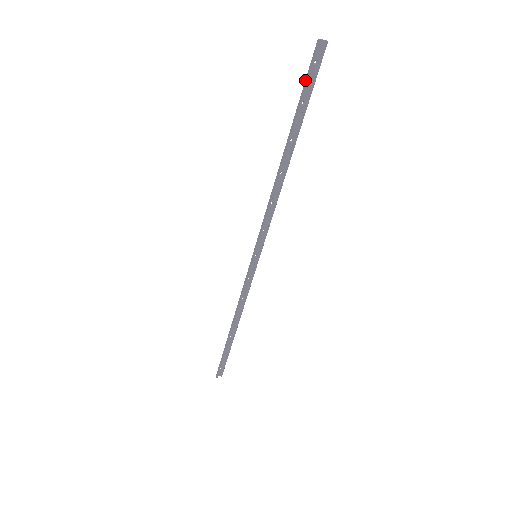
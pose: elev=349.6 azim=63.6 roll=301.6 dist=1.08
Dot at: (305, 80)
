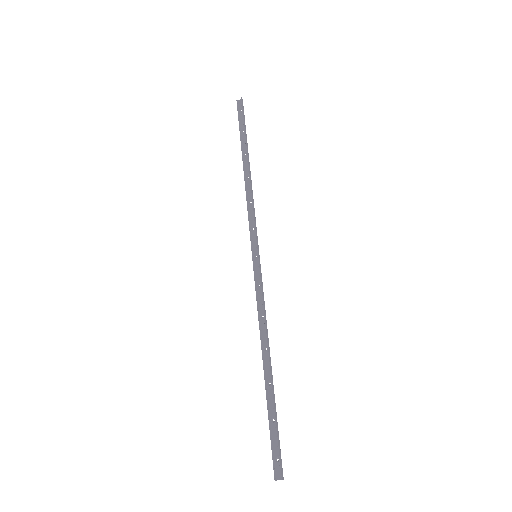
Dot at: (240, 121)
